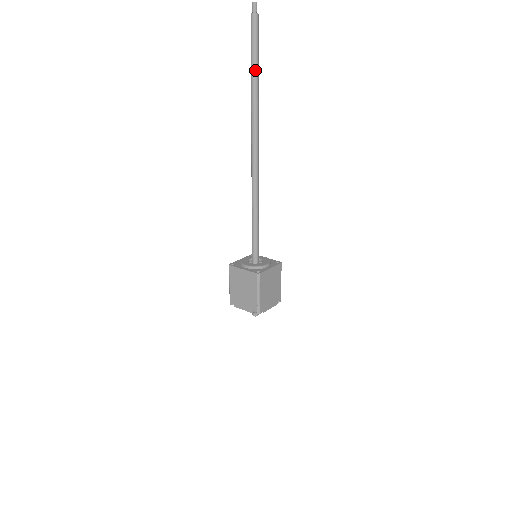
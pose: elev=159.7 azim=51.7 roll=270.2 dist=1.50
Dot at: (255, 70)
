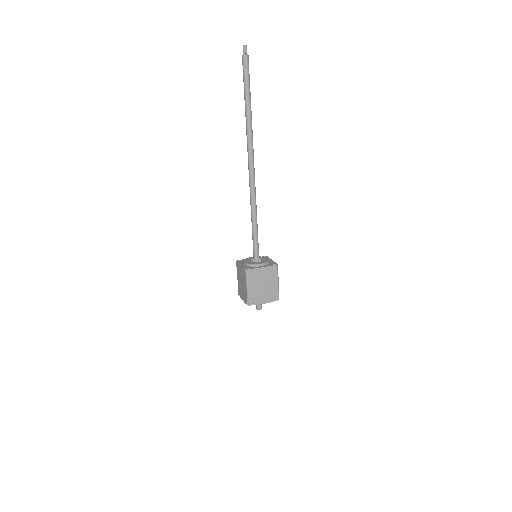
Dot at: (250, 99)
